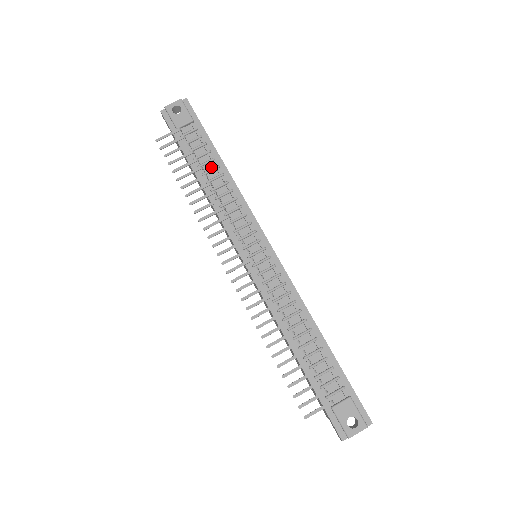
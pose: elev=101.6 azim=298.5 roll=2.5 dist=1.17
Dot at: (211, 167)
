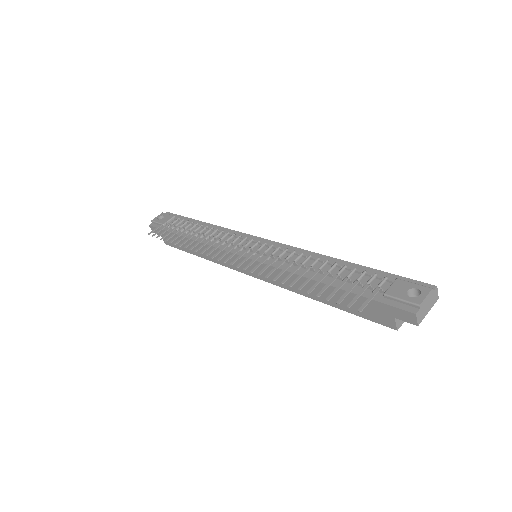
Dot at: (196, 229)
